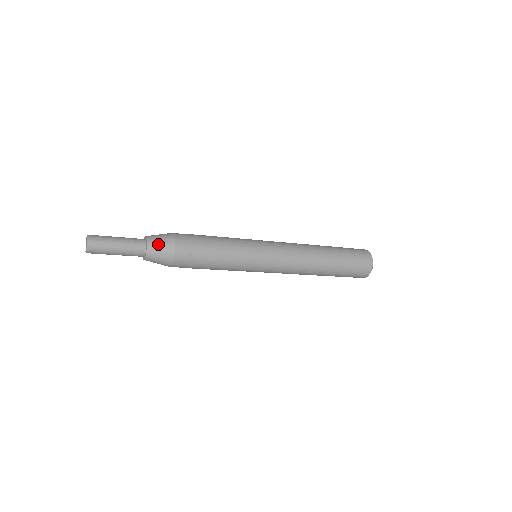
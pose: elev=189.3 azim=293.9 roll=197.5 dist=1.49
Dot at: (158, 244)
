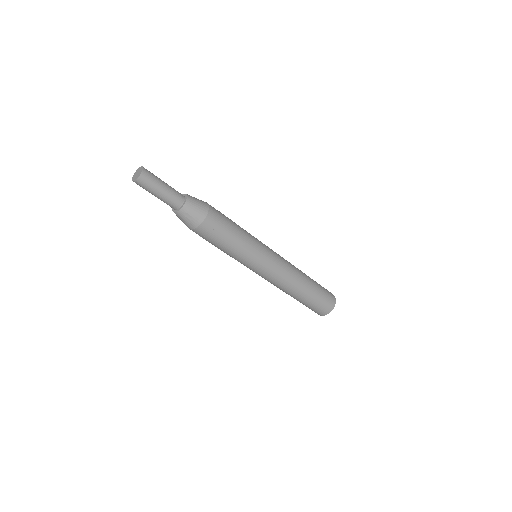
Dot at: (196, 200)
